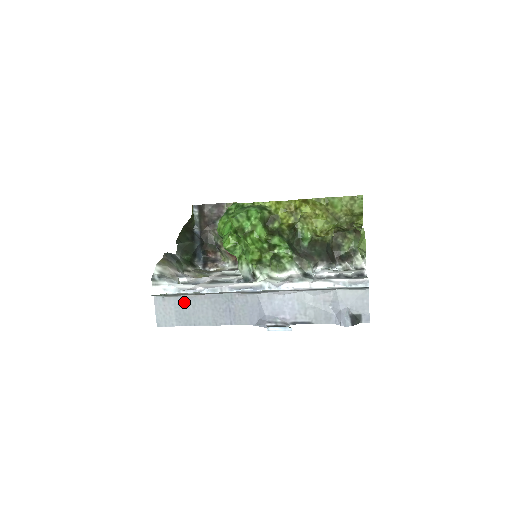
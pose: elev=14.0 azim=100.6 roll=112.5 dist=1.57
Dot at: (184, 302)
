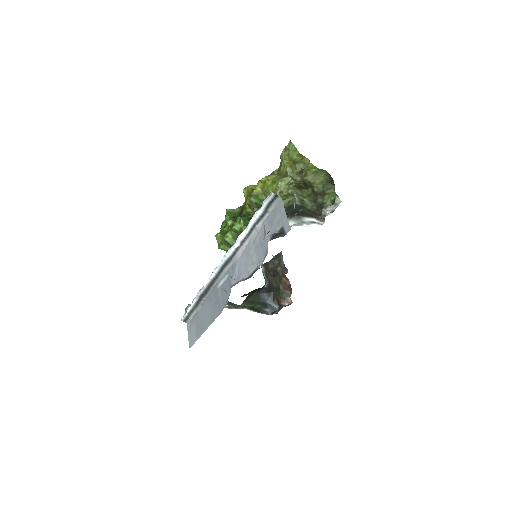
Dot at: (198, 315)
